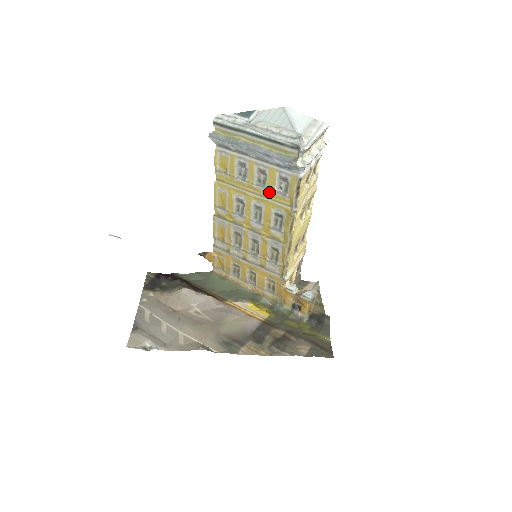
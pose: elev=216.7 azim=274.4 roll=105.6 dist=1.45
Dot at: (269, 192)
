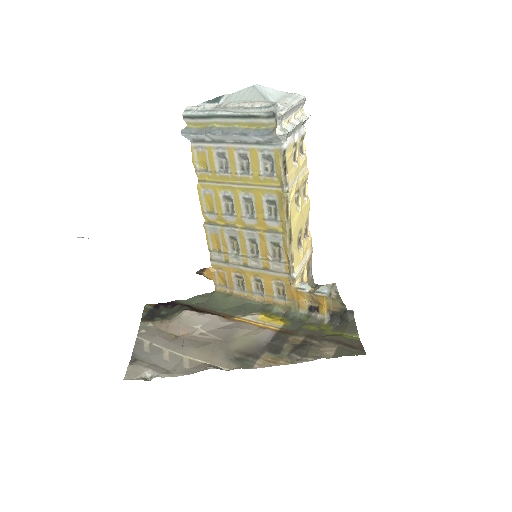
Dot at: (255, 178)
